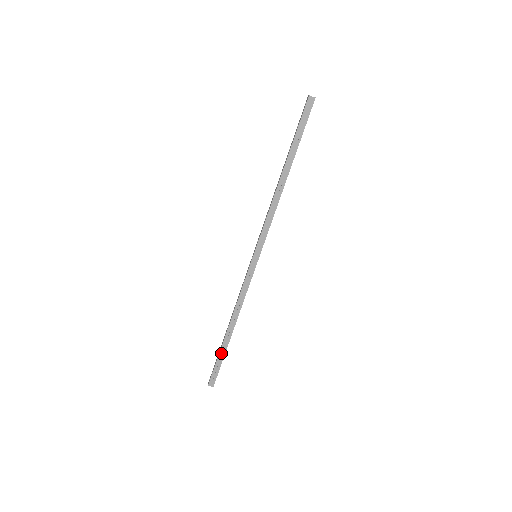
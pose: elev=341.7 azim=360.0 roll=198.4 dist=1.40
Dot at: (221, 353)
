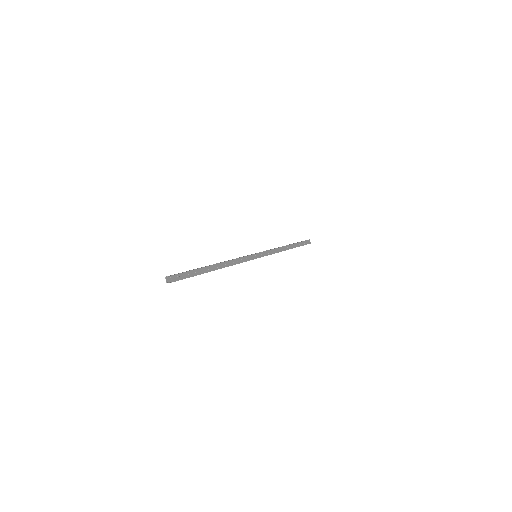
Dot at: (200, 270)
